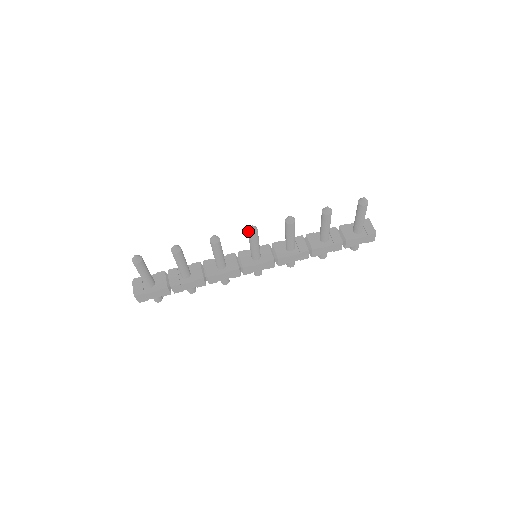
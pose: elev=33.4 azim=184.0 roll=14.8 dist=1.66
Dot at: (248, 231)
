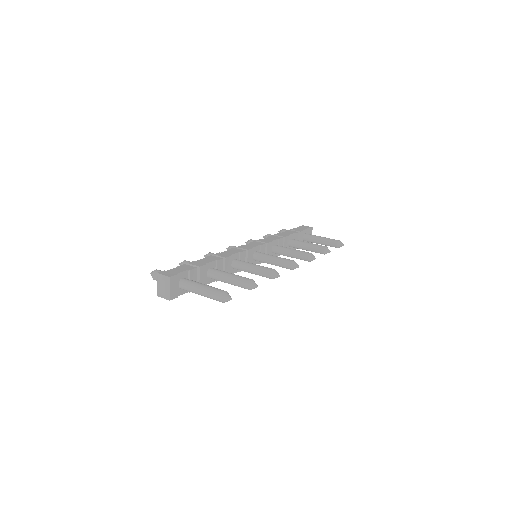
Dot at: (292, 267)
